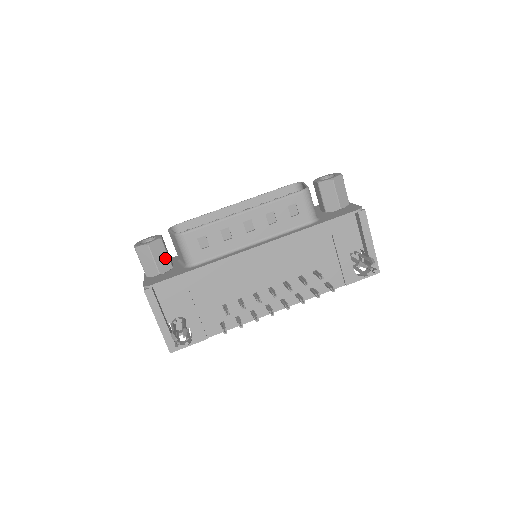
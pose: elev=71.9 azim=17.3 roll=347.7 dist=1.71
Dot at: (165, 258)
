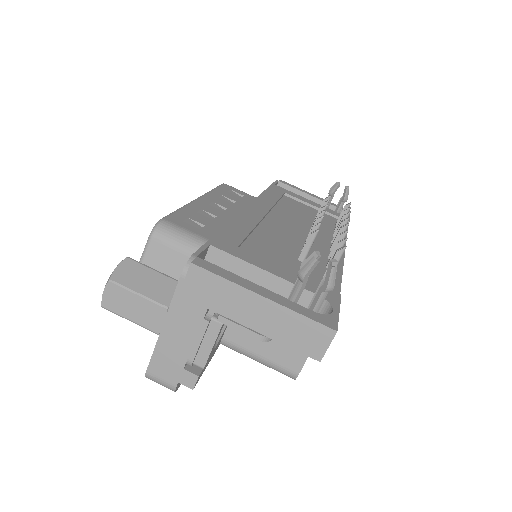
Dot at: occluded
